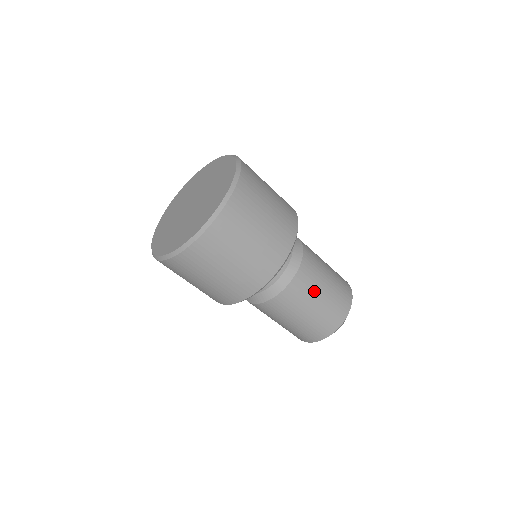
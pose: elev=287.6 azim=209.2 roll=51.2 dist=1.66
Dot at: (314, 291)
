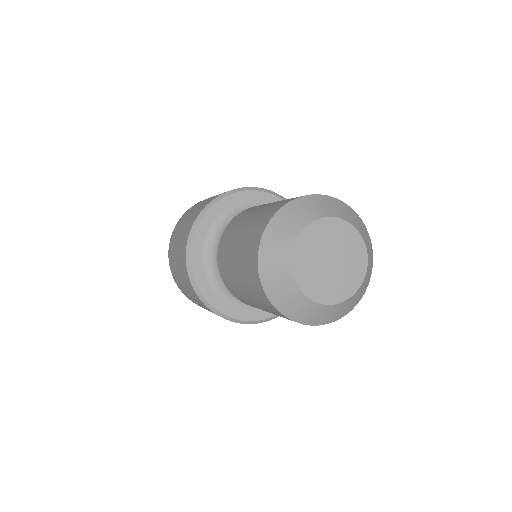
Dot at: occluded
